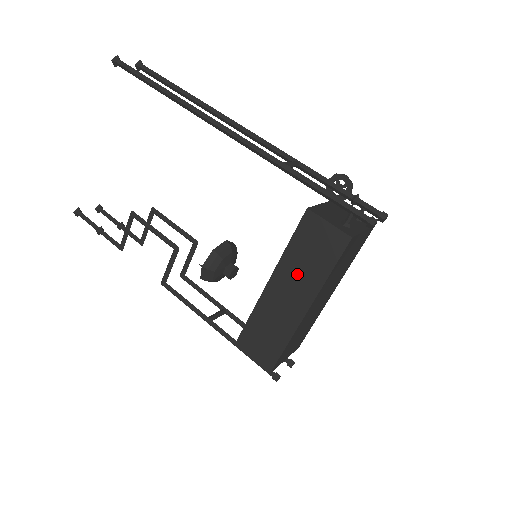
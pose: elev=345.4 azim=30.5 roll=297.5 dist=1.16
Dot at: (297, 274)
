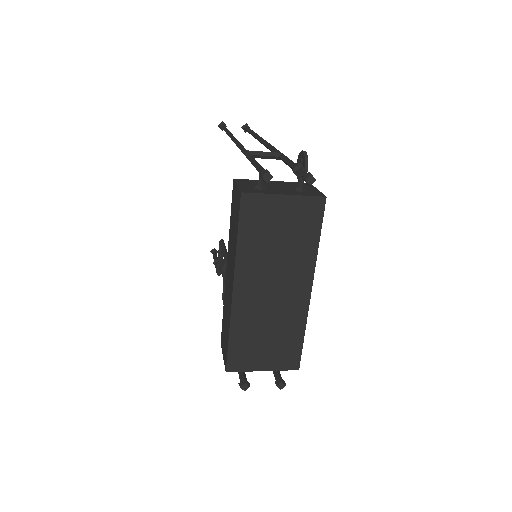
Dot at: (231, 250)
